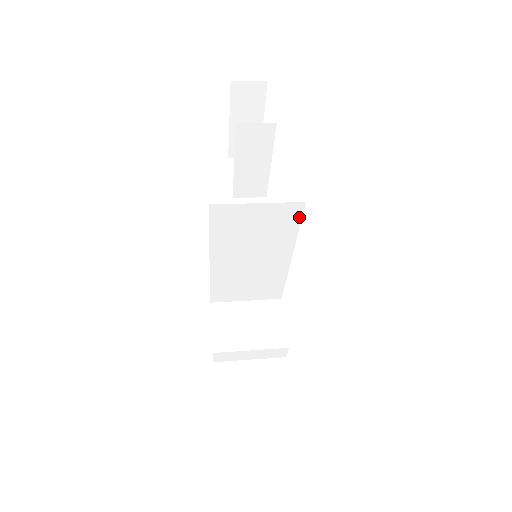
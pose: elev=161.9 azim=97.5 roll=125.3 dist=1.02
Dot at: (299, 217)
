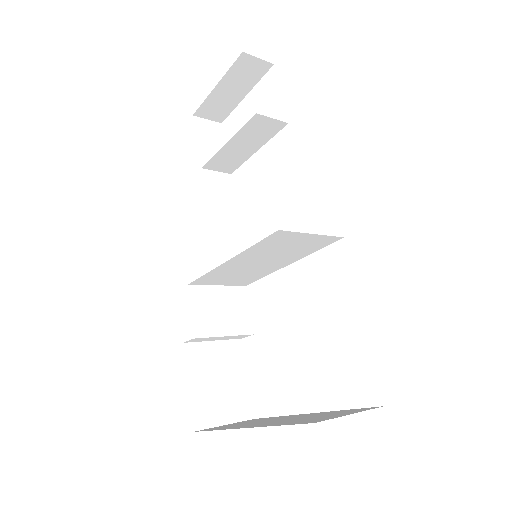
Dot at: (327, 244)
